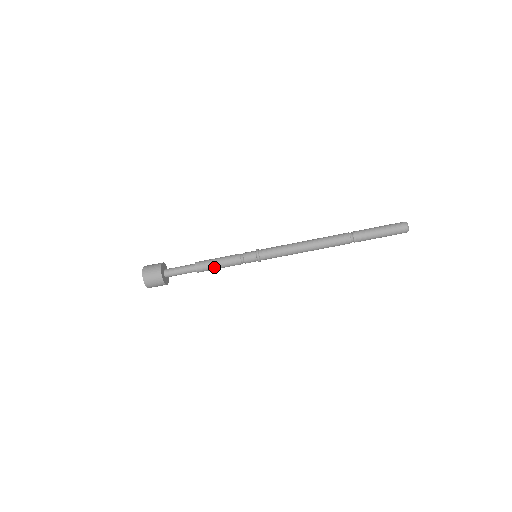
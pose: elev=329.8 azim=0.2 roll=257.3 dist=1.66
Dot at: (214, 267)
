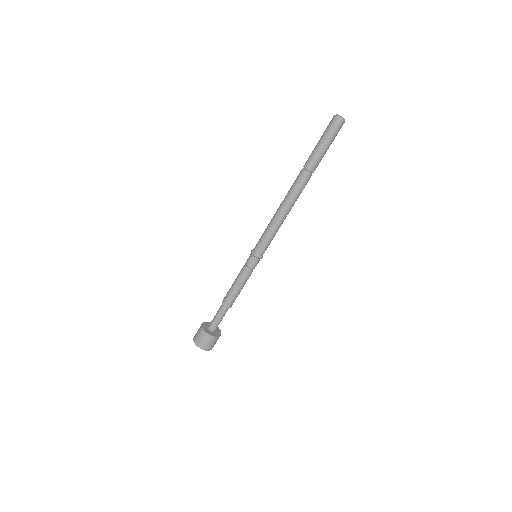
Dot at: (231, 290)
